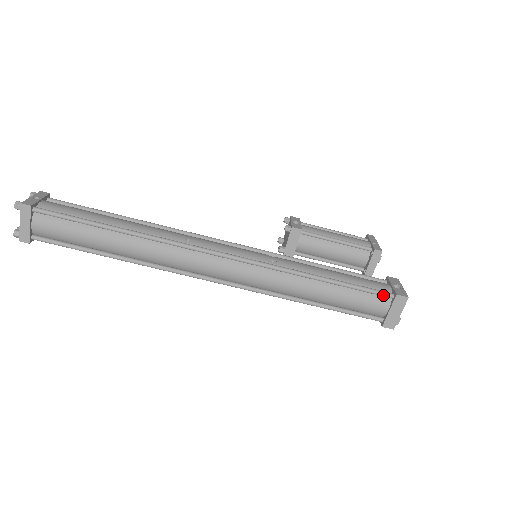
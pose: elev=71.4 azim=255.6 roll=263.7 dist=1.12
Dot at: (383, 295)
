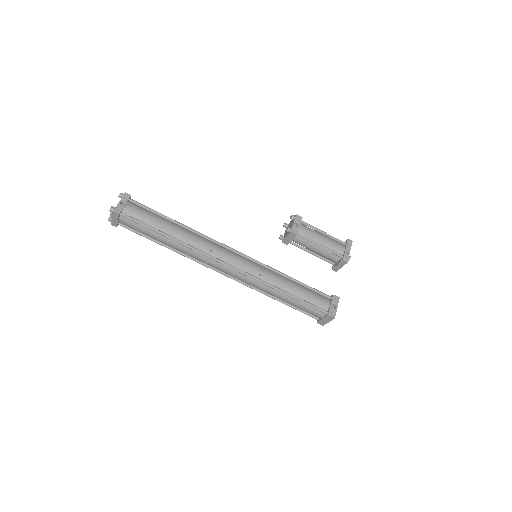
Dot at: (321, 311)
